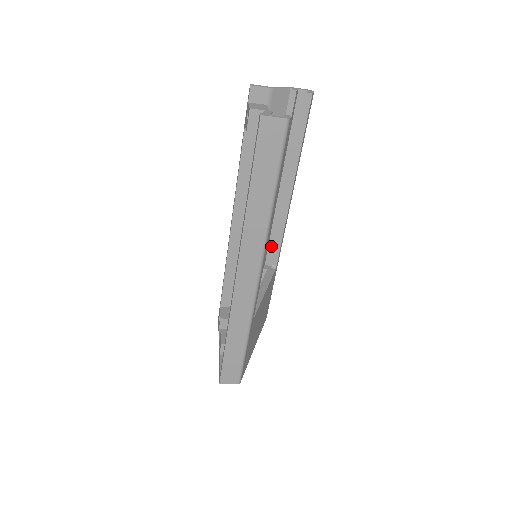
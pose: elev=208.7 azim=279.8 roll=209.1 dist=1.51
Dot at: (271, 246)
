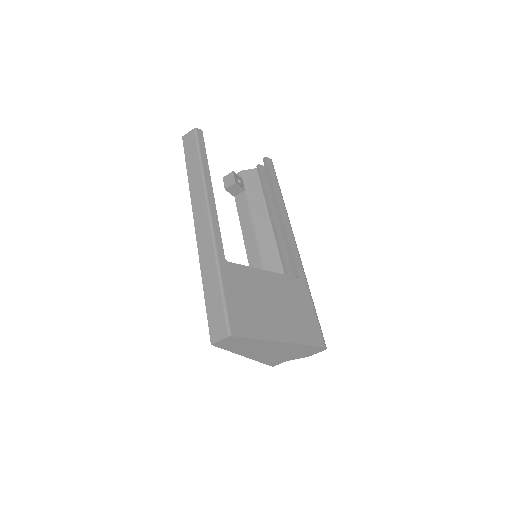
Dot at: occluded
